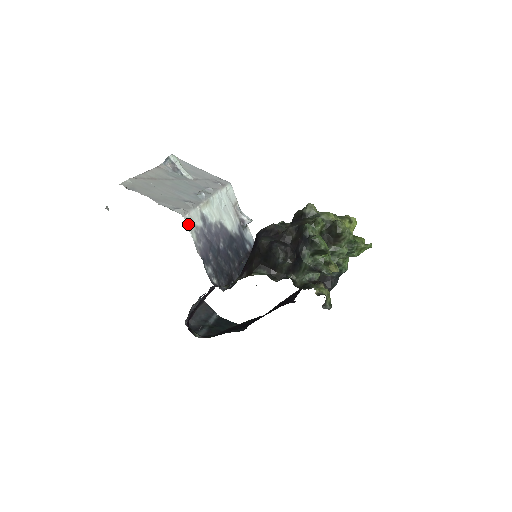
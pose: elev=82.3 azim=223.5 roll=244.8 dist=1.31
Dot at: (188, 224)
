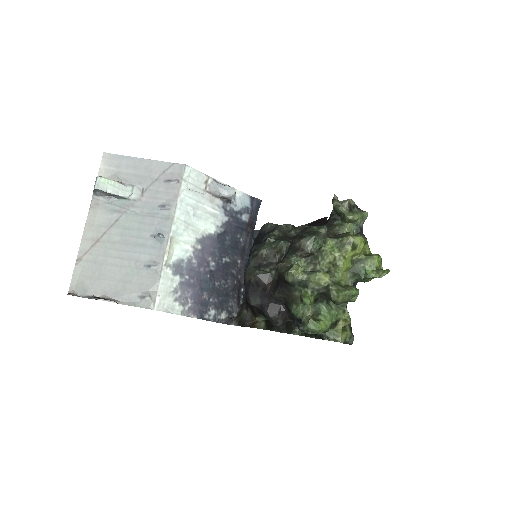
Dot at: (164, 308)
